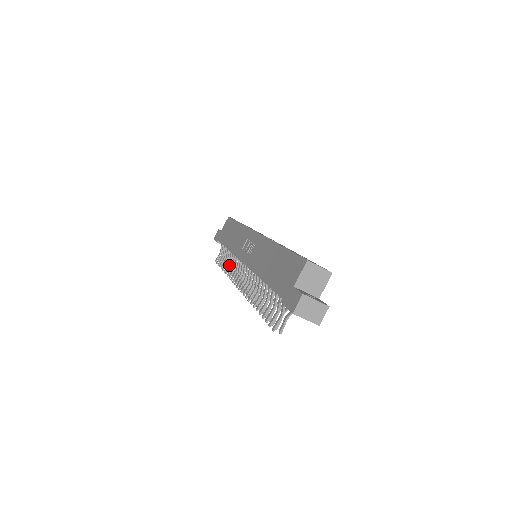
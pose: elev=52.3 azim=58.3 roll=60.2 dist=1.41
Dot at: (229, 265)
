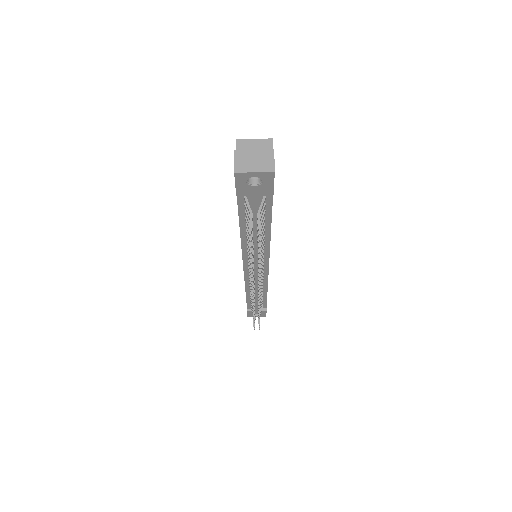
Dot at: occluded
